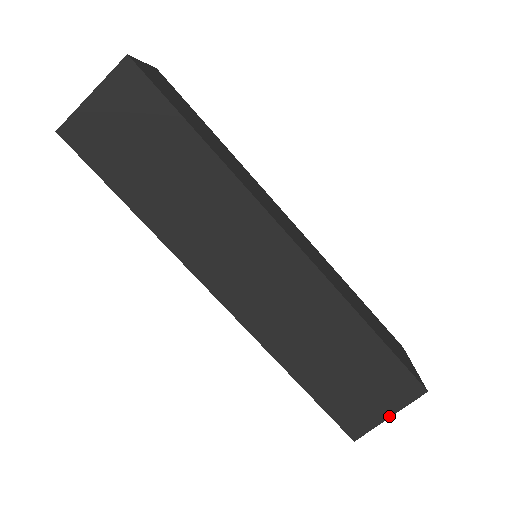
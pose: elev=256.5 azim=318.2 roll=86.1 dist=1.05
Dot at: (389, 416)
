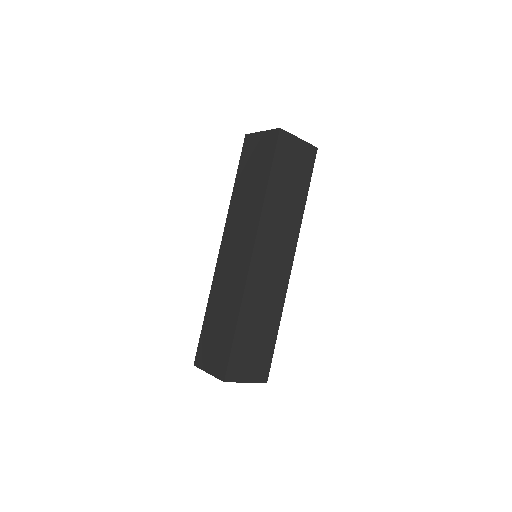
Dot at: (247, 382)
